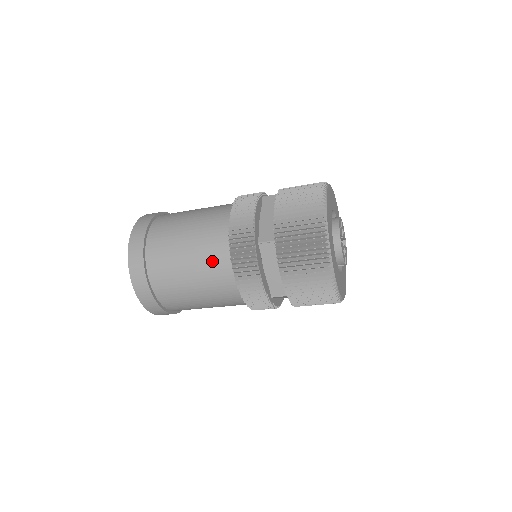
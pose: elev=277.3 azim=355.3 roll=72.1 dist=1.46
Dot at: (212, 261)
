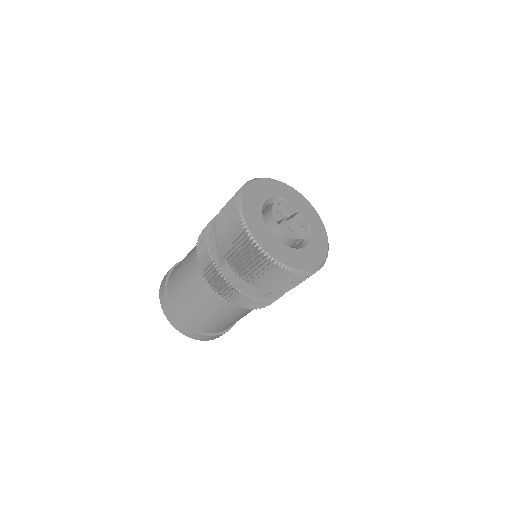
Dot at: (207, 295)
